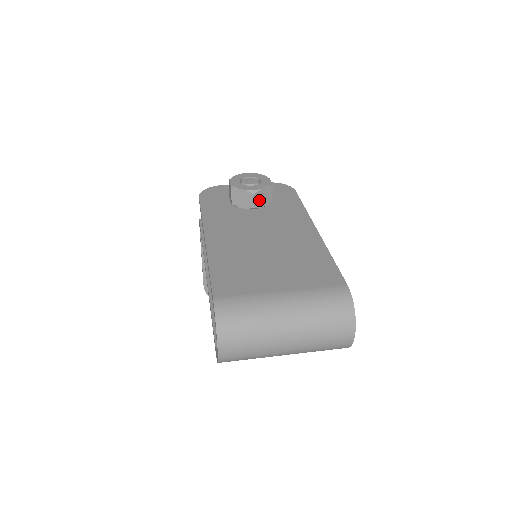
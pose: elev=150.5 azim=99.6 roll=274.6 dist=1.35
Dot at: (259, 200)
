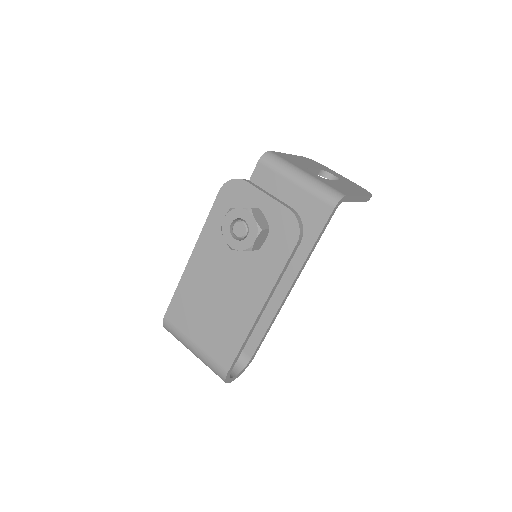
Dot at: occluded
